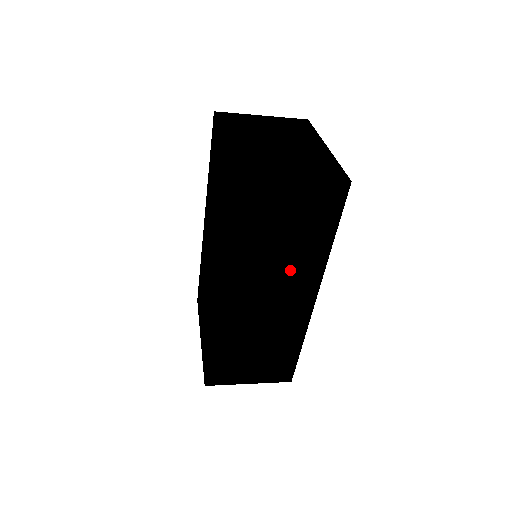
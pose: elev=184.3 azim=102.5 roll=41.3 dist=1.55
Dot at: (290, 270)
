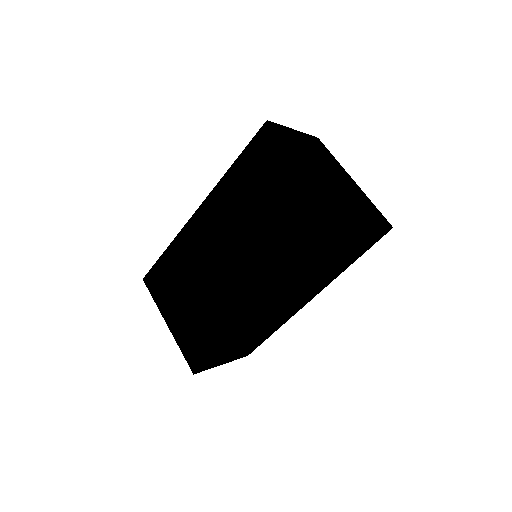
Dot at: (317, 284)
